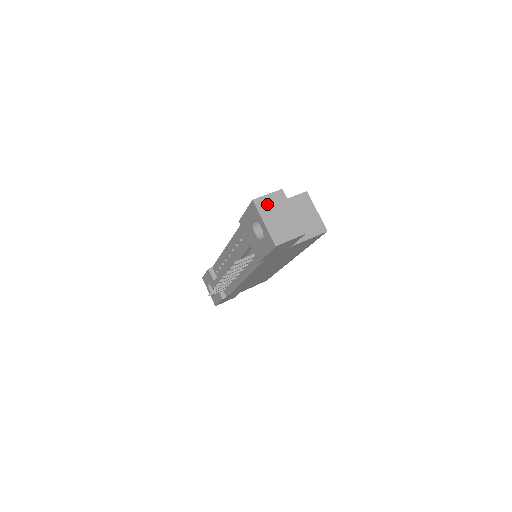
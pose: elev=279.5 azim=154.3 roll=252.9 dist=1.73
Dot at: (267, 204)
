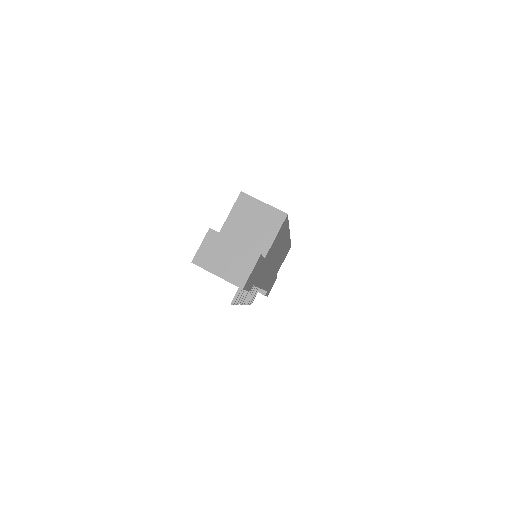
Dot at: (207, 255)
